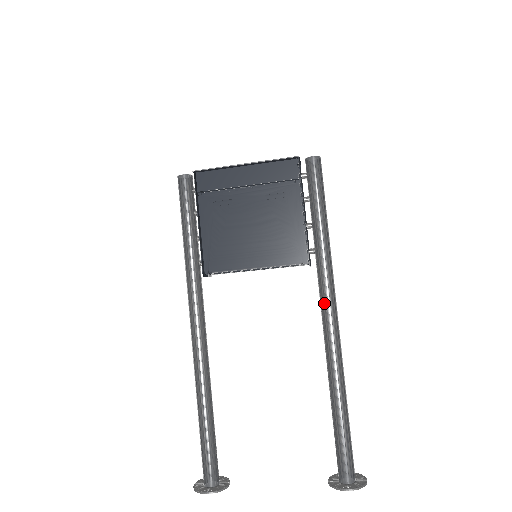
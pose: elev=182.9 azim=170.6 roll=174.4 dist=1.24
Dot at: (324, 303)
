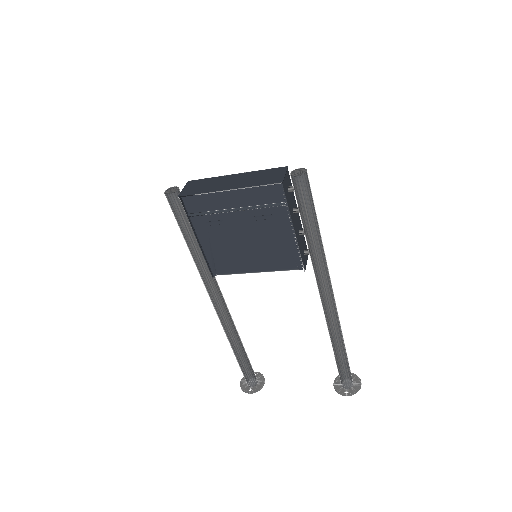
Dot at: (321, 293)
